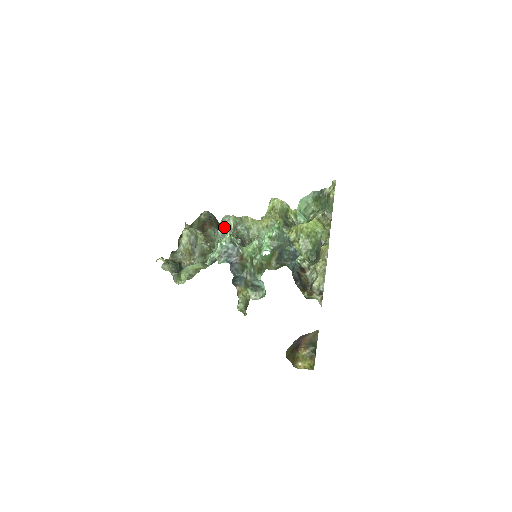
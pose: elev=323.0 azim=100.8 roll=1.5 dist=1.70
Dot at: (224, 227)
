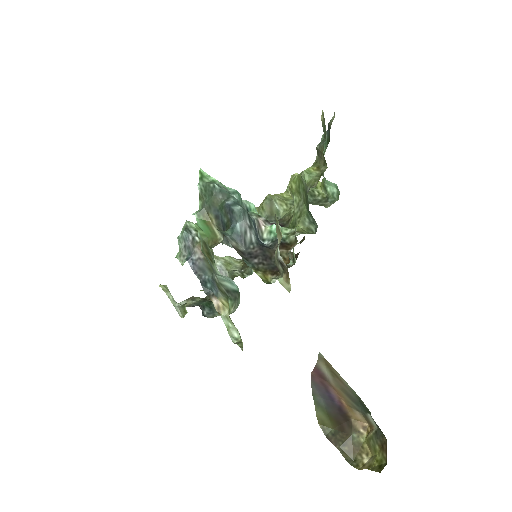
Dot at: occluded
